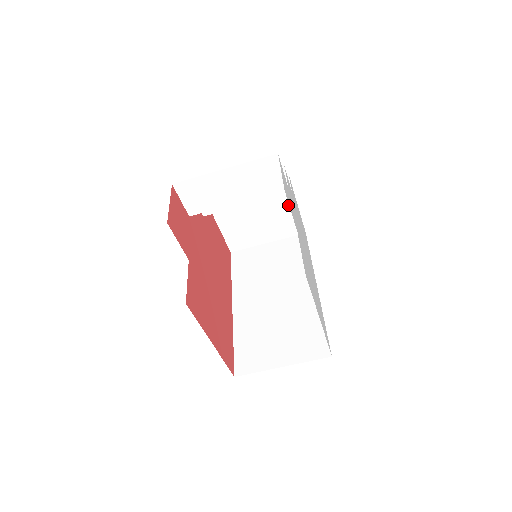
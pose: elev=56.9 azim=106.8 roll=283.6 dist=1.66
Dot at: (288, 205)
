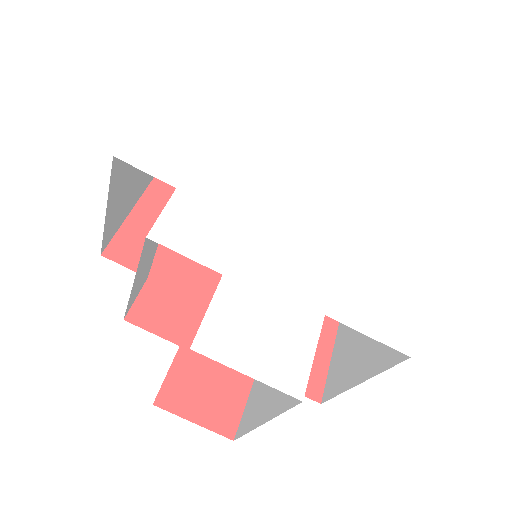
Dot at: occluded
